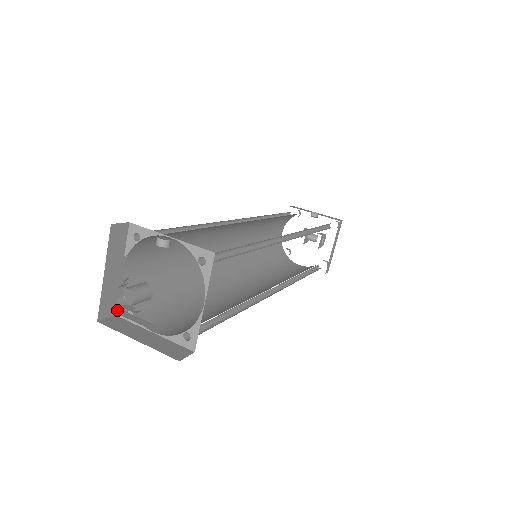
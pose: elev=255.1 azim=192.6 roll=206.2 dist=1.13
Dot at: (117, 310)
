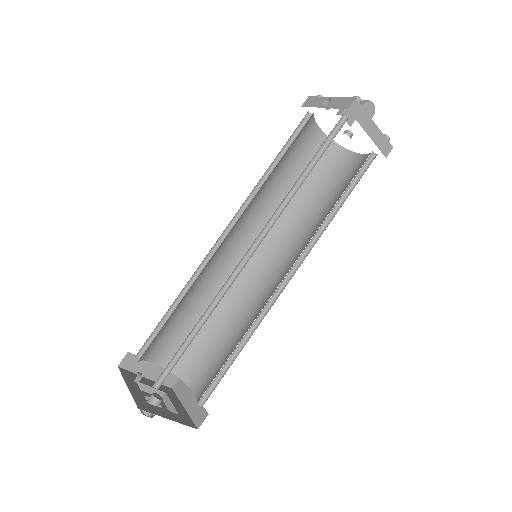
Dot at: (164, 396)
